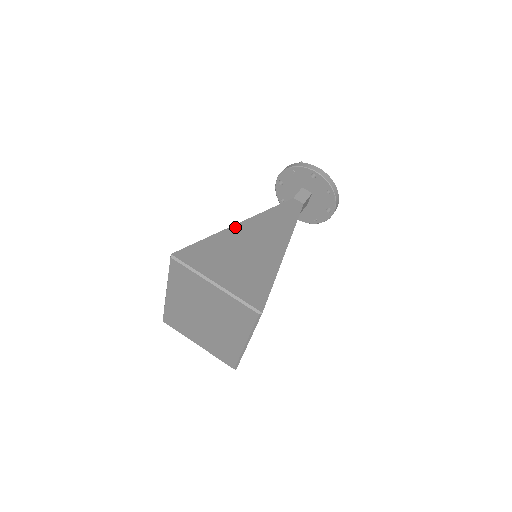
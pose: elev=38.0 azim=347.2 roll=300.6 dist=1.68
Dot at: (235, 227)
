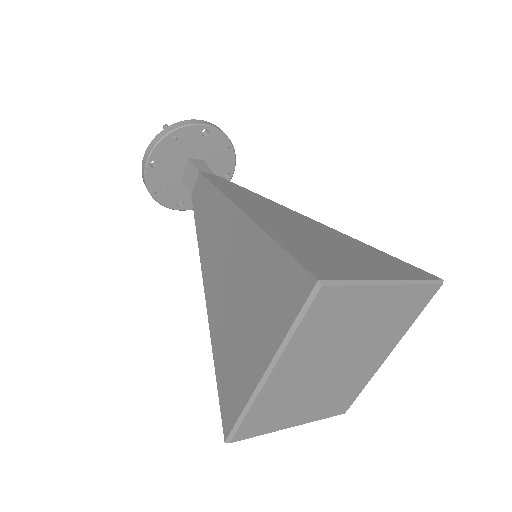
Dot at: (253, 217)
